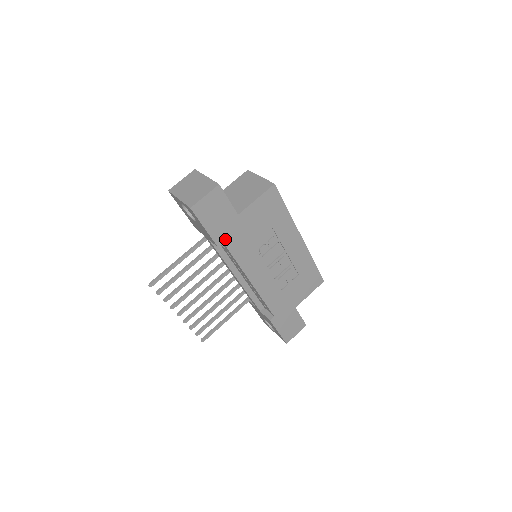
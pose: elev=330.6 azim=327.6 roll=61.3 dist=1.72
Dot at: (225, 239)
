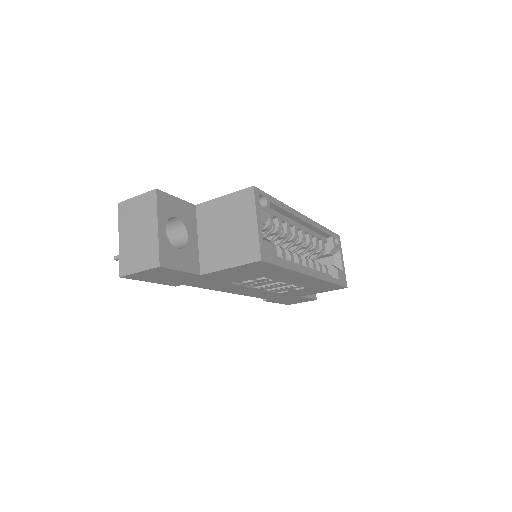
Dot at: (185, 283)
